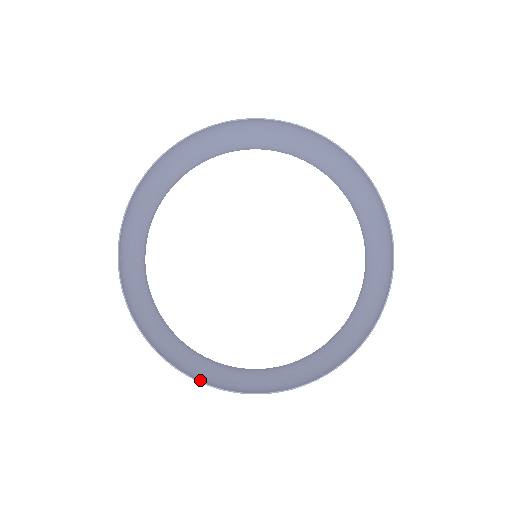
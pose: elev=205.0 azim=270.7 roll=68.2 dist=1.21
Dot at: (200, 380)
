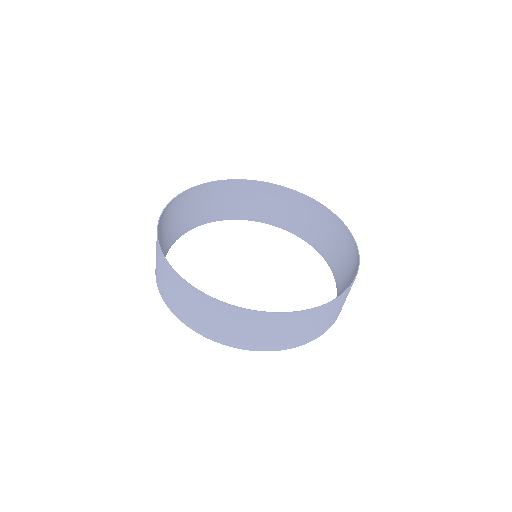
Dot at: (203, 294)
